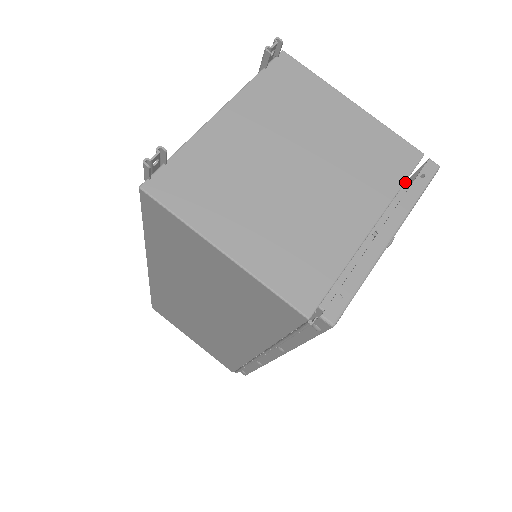
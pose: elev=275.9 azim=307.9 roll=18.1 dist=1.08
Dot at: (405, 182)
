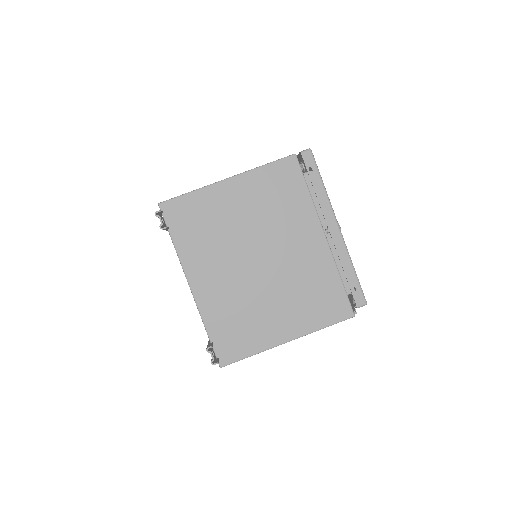
Dot at: occluded
